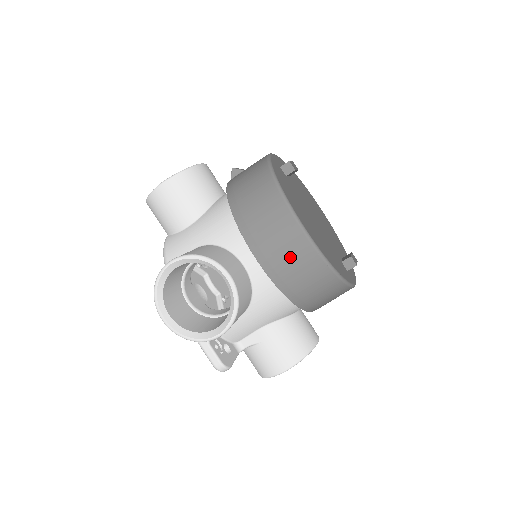
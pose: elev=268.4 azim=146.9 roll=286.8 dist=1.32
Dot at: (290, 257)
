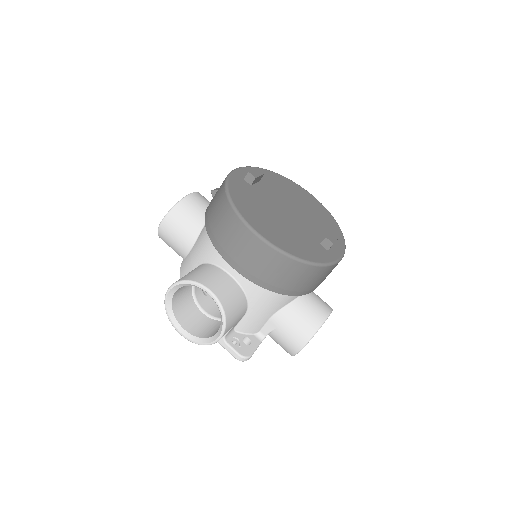
Dot at: (257, 260)
